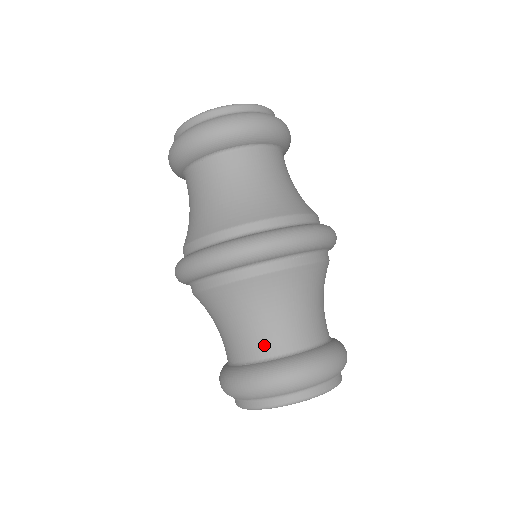
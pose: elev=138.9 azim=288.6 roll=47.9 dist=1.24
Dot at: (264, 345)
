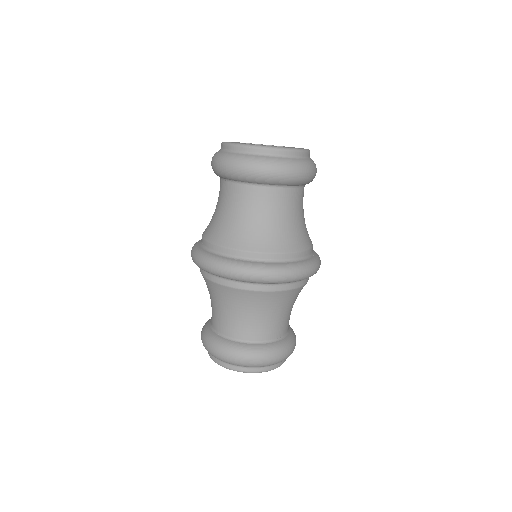
Dot at: (229, 328)
